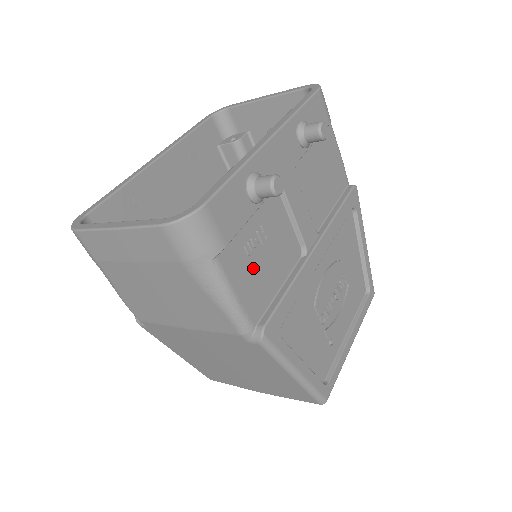
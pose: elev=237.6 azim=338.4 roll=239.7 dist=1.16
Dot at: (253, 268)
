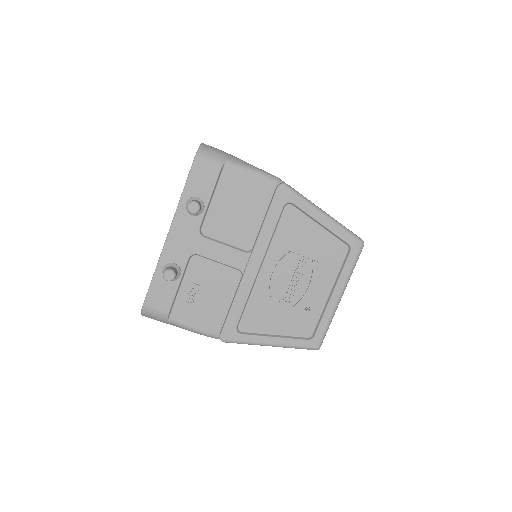
Dot at: (199, 308)
